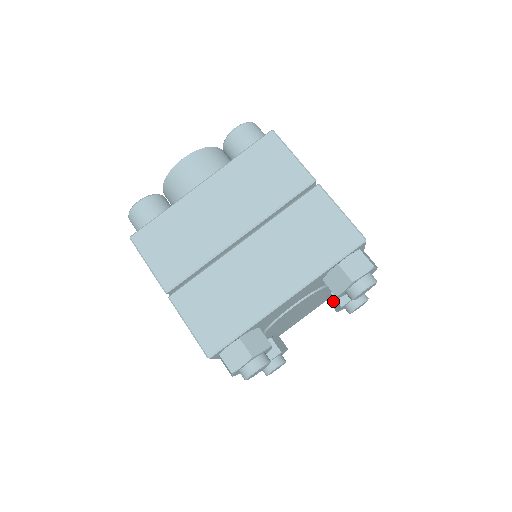
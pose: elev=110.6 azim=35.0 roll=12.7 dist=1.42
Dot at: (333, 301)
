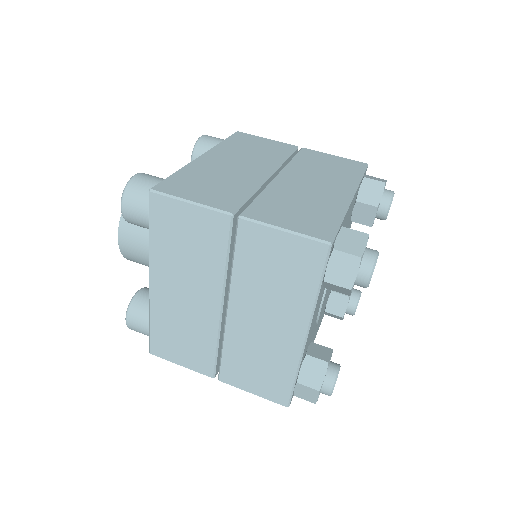
Dot at: (336, 302)
